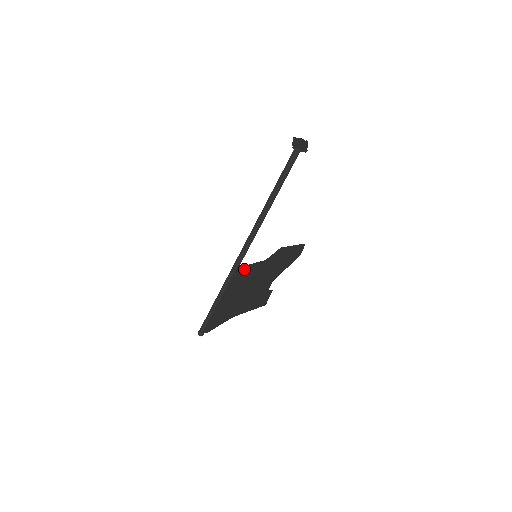
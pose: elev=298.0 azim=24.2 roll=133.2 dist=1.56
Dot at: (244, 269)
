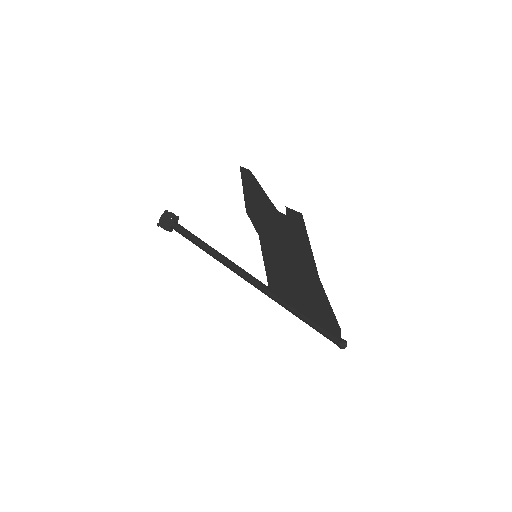
Dot at: (269, 274)
